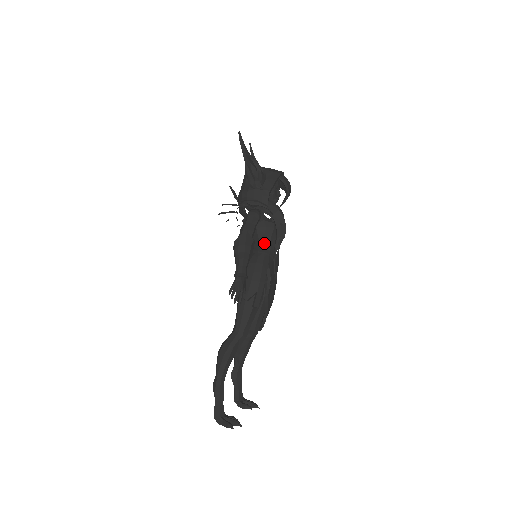
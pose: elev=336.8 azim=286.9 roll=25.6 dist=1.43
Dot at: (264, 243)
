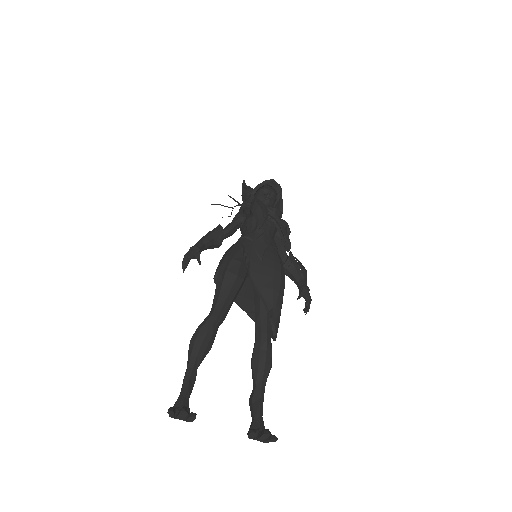
Dot at: (246, 233)
